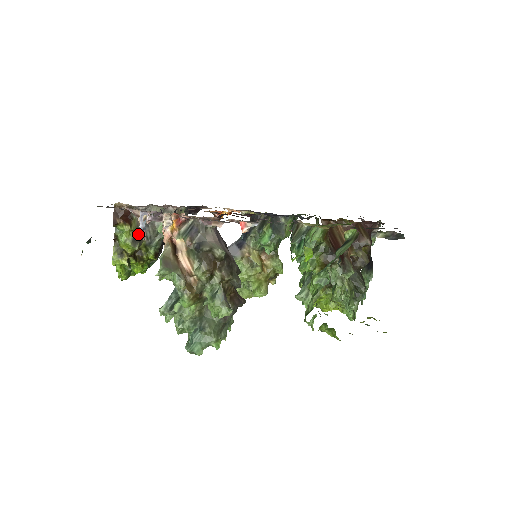
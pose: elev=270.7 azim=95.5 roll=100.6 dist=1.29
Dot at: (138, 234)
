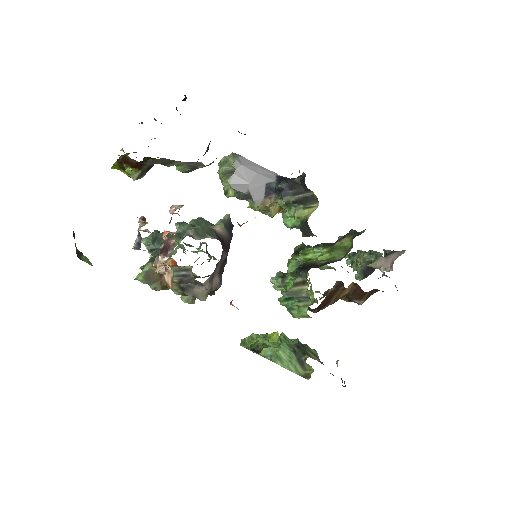
Dot at: (149, 167)
